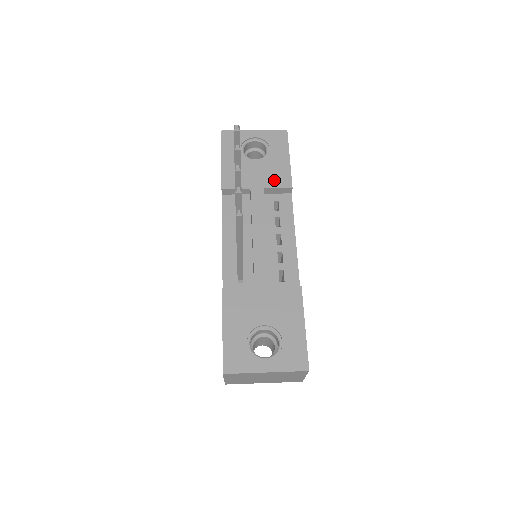
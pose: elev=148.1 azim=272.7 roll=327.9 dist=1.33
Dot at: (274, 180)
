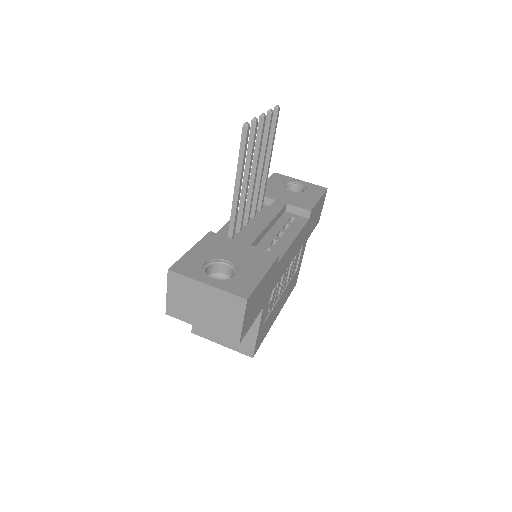
Dot at: (298, 203)
